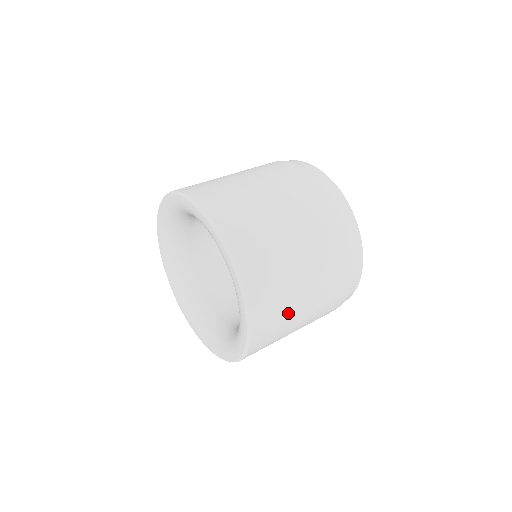
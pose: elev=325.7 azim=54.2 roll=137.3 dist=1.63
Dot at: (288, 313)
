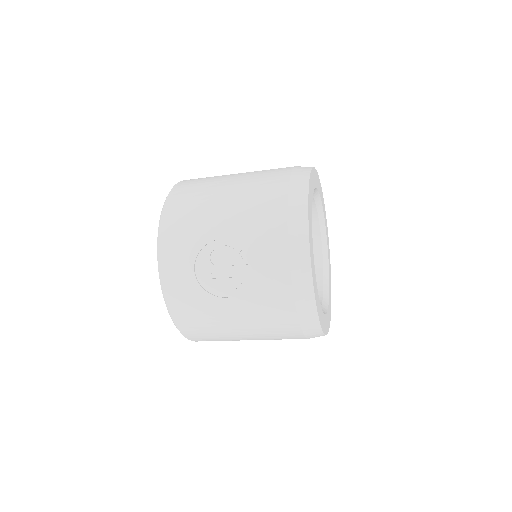
Dot at: (205, 199)
